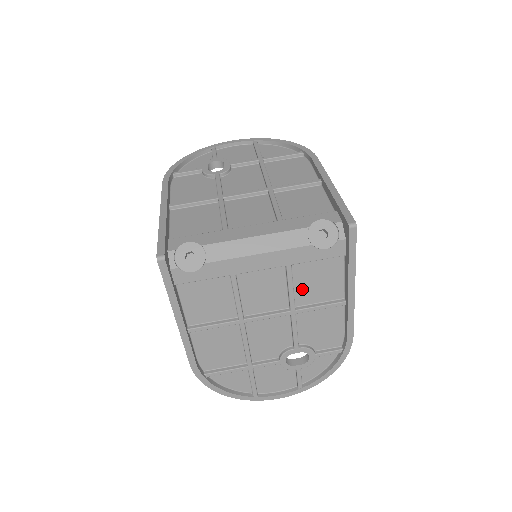
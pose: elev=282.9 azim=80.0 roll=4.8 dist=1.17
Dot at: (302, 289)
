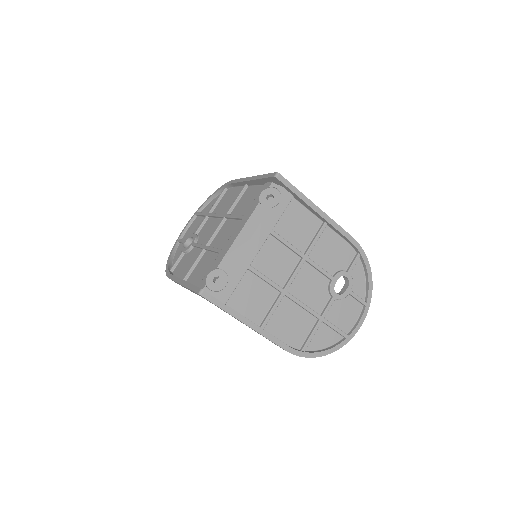
Dot at: (295, 239)
